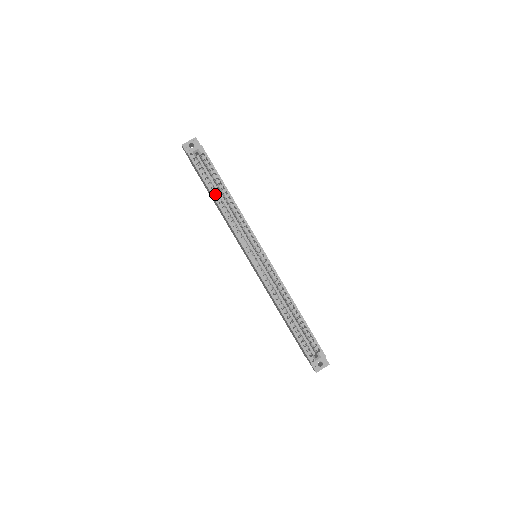
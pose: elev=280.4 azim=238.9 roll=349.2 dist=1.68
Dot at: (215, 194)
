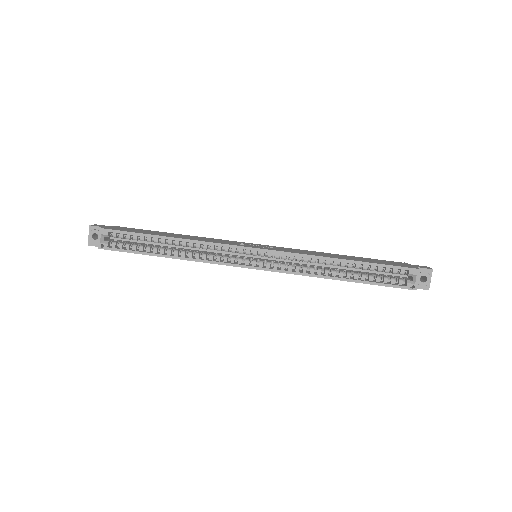
Dot at: occluded
